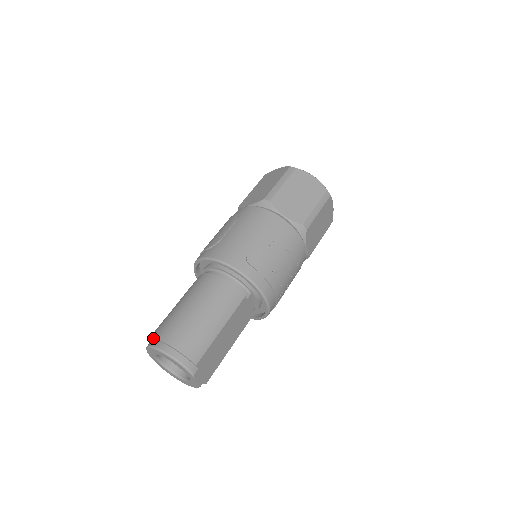
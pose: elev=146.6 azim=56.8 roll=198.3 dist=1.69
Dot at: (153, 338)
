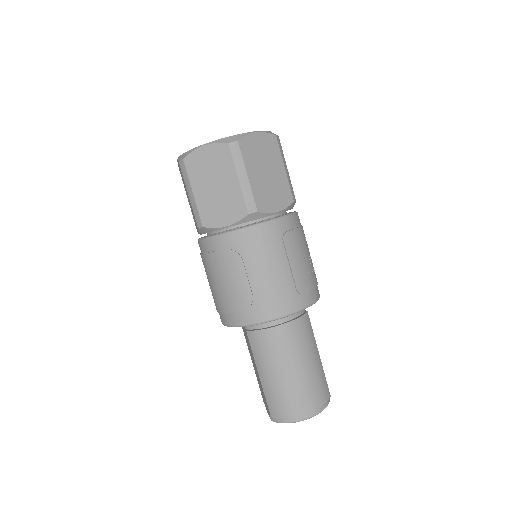
Dot at: (287, 418)
